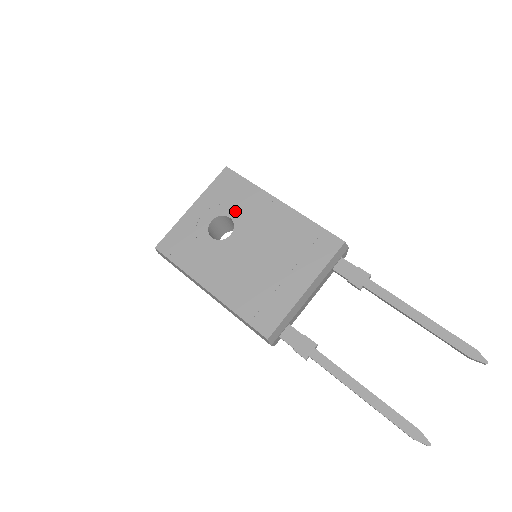
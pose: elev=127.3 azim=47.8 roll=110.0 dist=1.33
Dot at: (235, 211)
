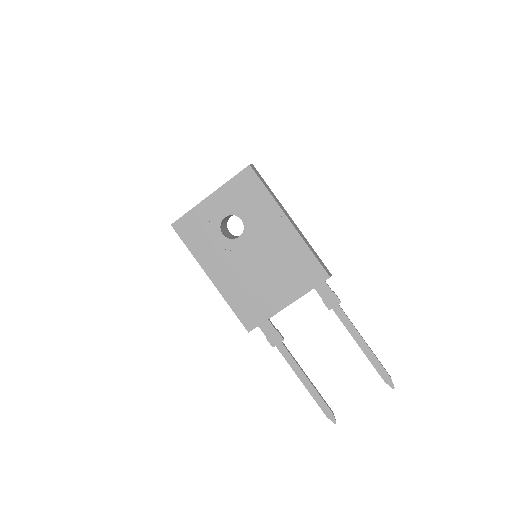
Dot at: (248, 215)
